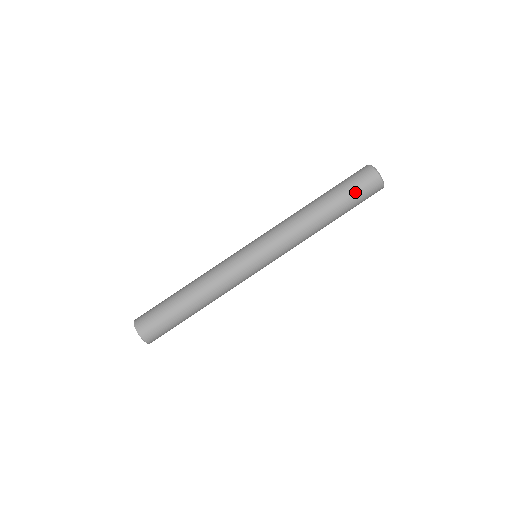
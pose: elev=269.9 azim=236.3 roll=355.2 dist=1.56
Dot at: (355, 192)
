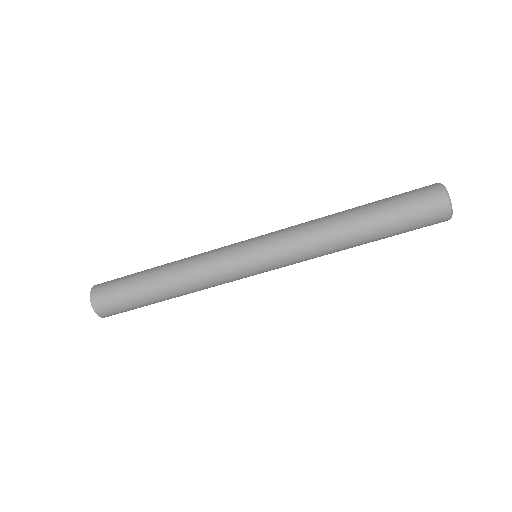
Dot at: (409, 221)
